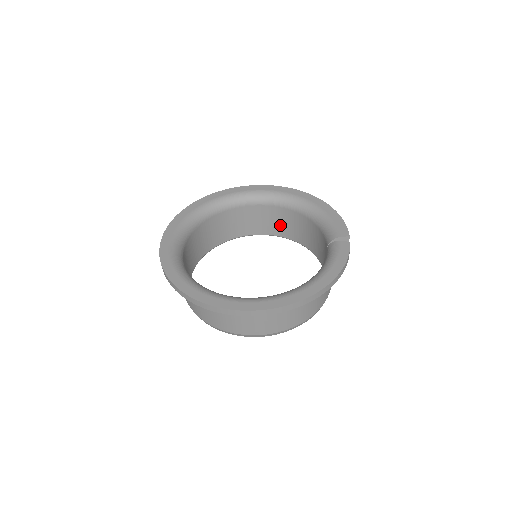
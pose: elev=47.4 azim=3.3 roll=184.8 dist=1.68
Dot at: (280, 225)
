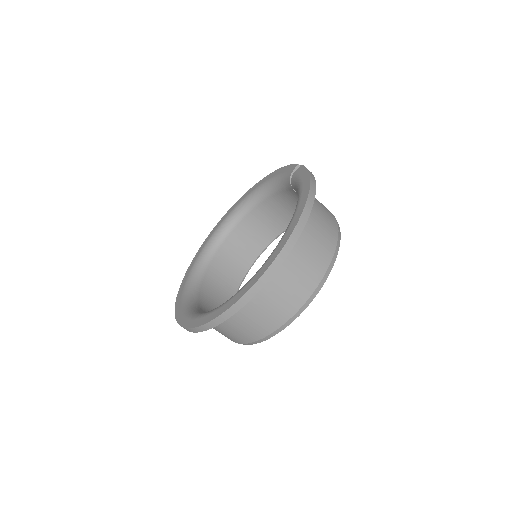
Dot at: (261, 232)
